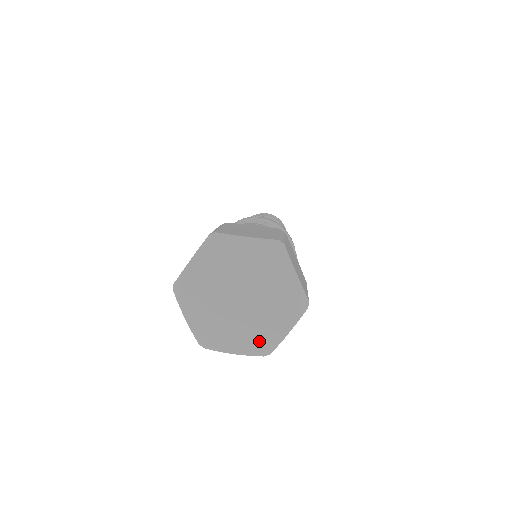
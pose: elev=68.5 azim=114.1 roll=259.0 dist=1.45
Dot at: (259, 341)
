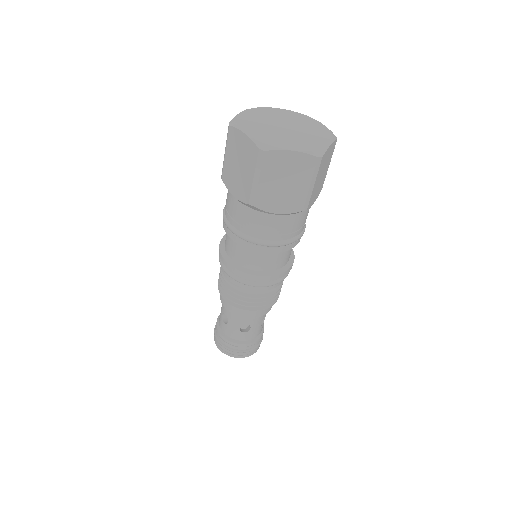
Dot at: (269, 140)
